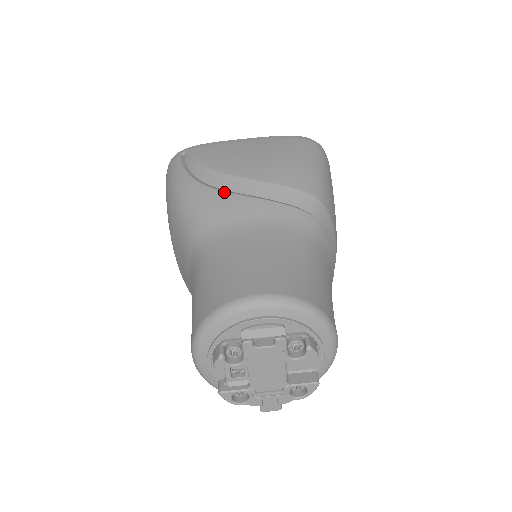
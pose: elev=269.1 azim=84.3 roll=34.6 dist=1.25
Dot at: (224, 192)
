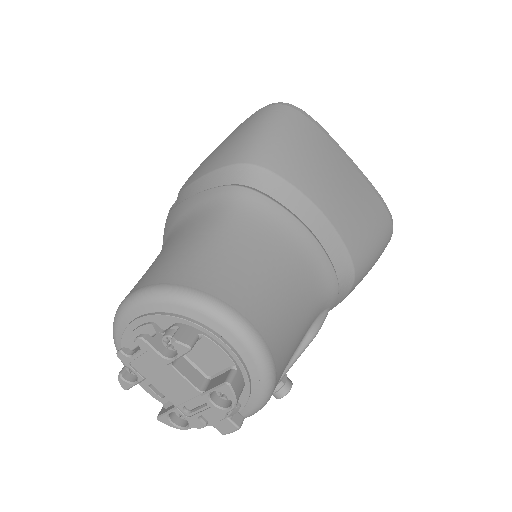
Dot at: (173, 208)
